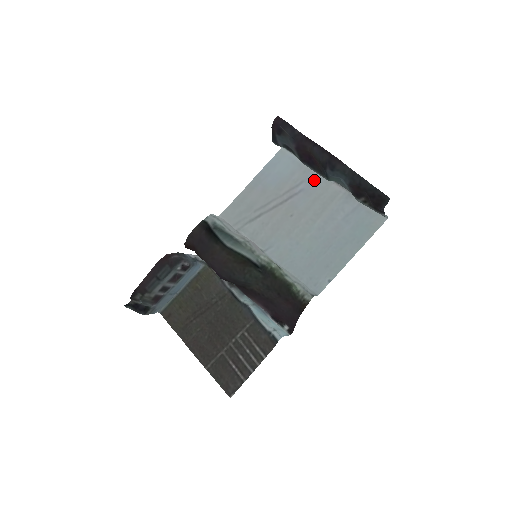
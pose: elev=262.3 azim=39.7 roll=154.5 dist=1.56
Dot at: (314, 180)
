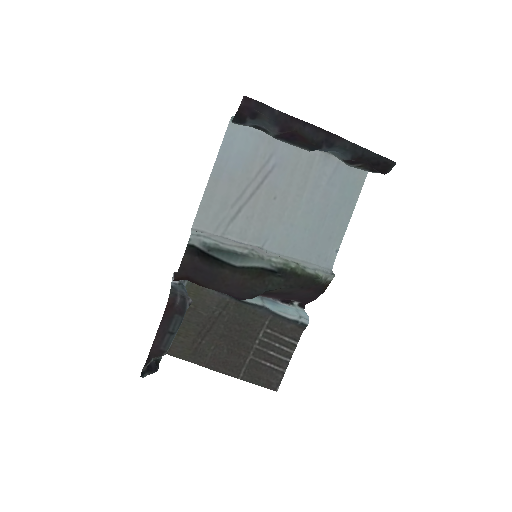
Dot at: (283, 149)
